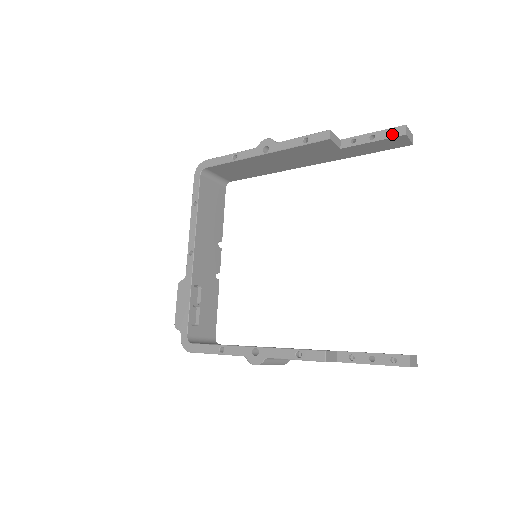
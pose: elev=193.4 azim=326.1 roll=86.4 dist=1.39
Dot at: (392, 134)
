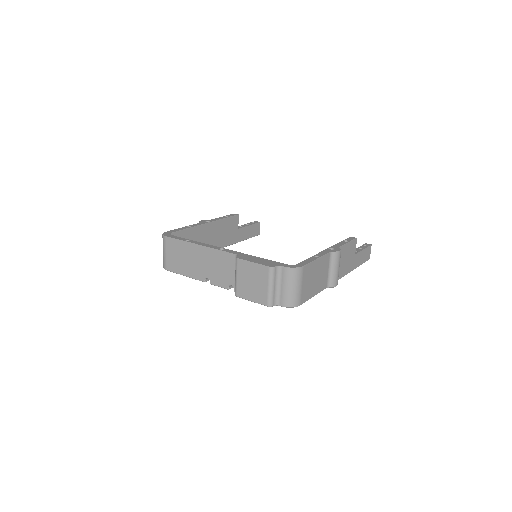
Dot at: occluded
